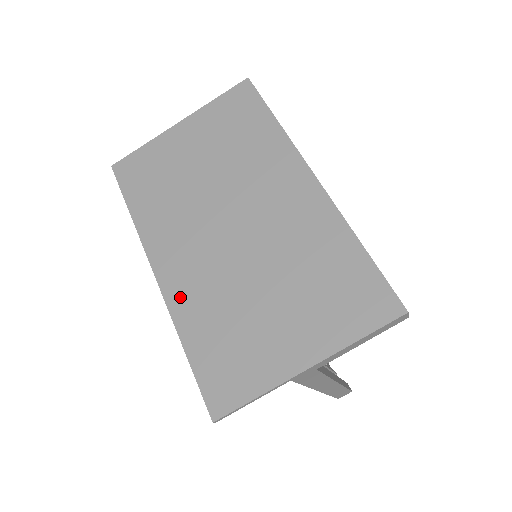
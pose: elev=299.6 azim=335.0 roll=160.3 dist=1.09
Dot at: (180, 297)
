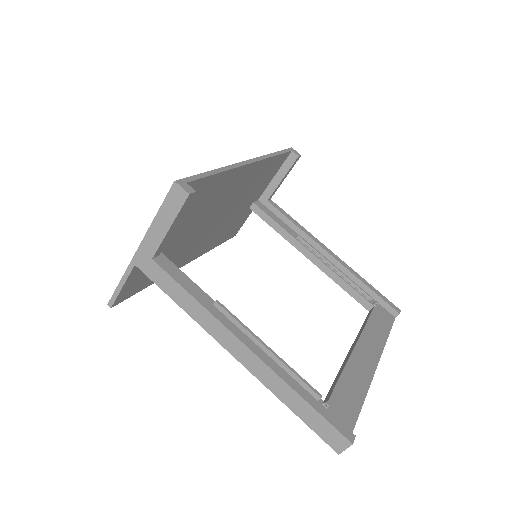
Dot at: occluded
